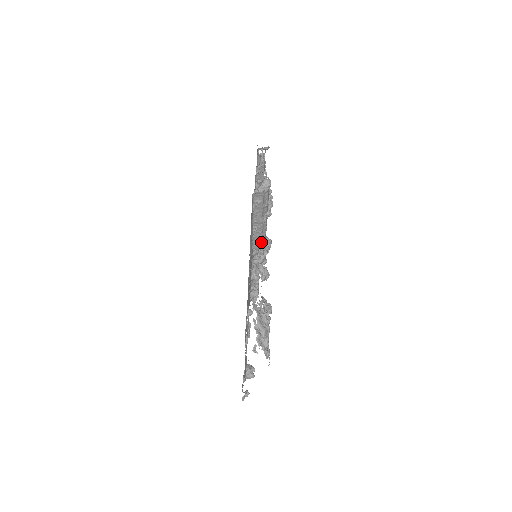
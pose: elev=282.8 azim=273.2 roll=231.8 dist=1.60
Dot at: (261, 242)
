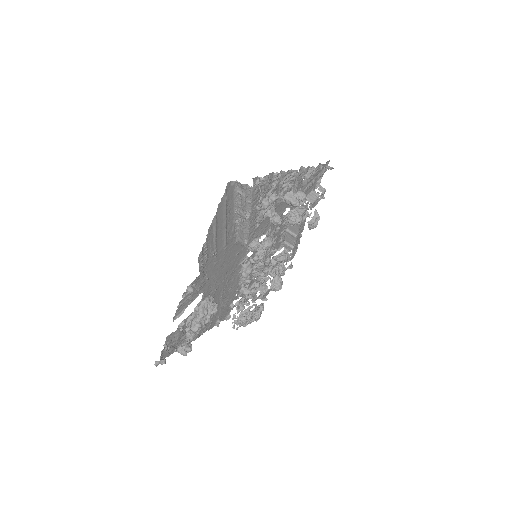
Dot at: (244, 238)
